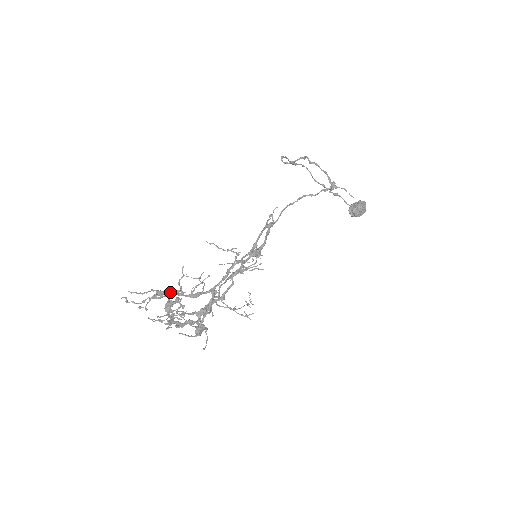
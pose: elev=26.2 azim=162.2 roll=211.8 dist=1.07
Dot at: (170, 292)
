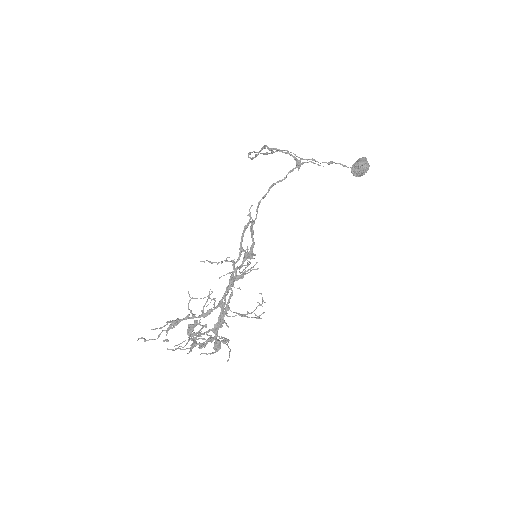
Dot at: (181, 319)
